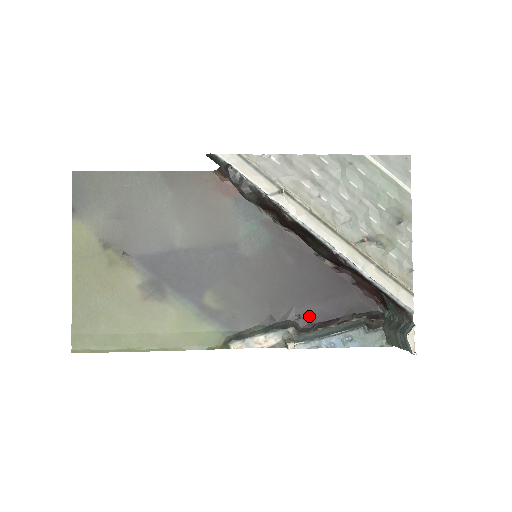
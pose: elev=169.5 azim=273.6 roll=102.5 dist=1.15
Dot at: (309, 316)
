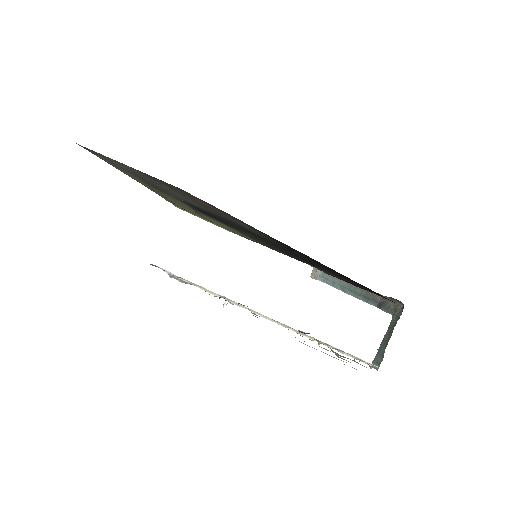
Dot at: (329, 274)
